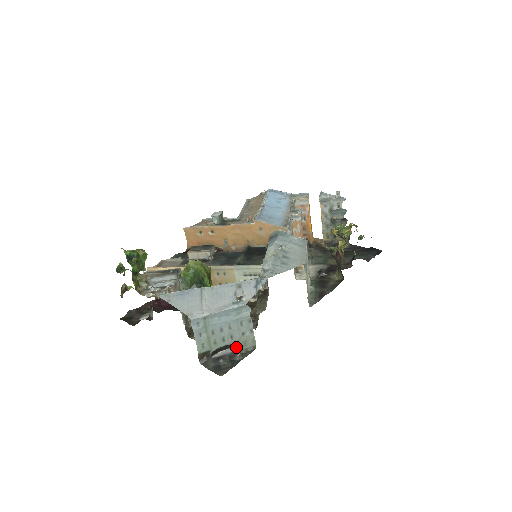
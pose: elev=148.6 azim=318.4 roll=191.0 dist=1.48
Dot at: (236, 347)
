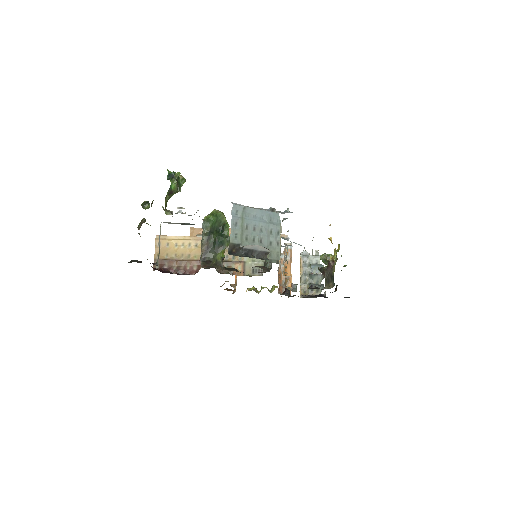
Dot at: (265, 248)
